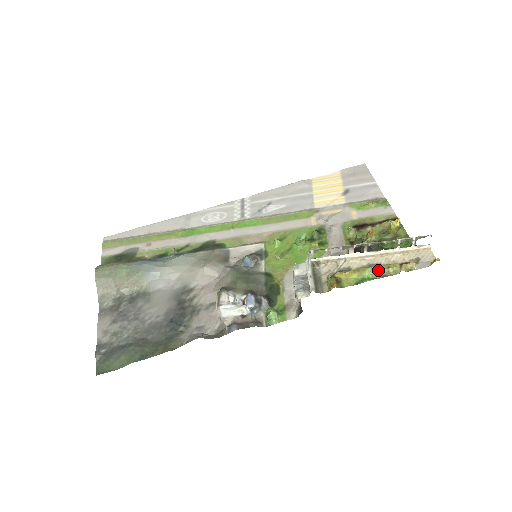
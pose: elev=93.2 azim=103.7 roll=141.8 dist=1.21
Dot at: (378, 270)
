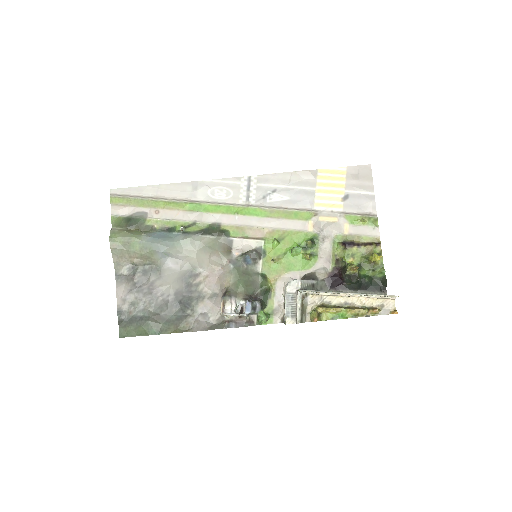
Dot at: (351, 312)
